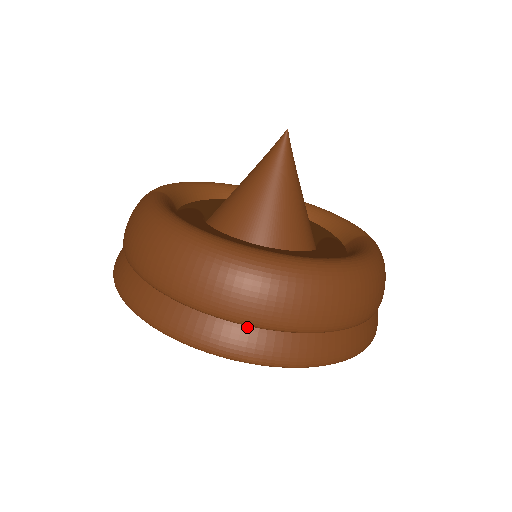
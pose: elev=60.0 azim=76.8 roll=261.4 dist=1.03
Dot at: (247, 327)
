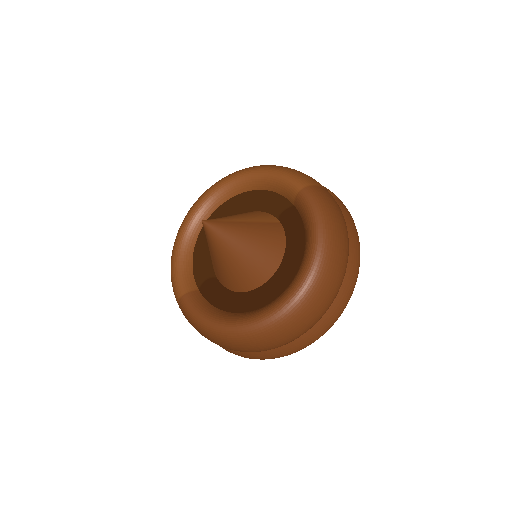
Dot at: (302, 334)
